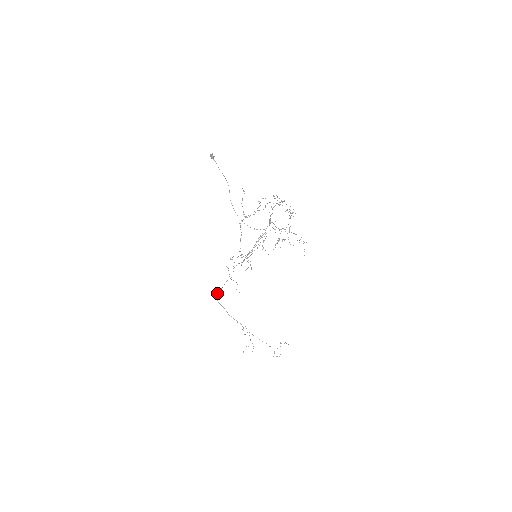
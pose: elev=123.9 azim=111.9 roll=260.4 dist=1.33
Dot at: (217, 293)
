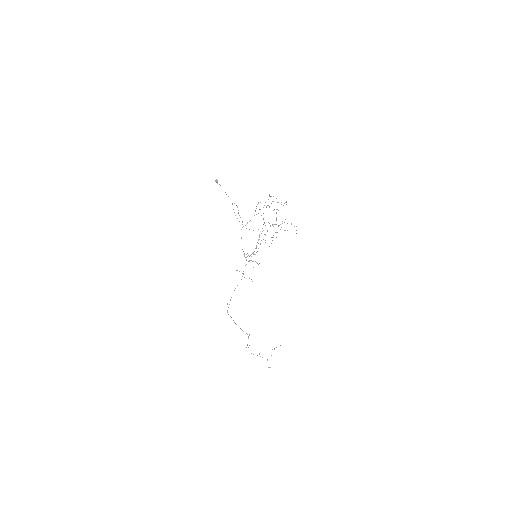
Dot at: (227, 304)
